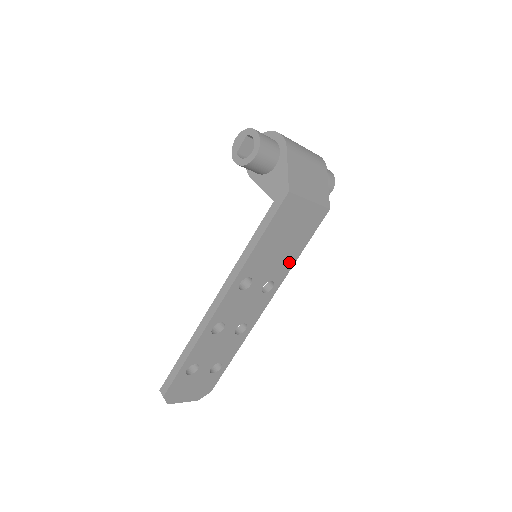
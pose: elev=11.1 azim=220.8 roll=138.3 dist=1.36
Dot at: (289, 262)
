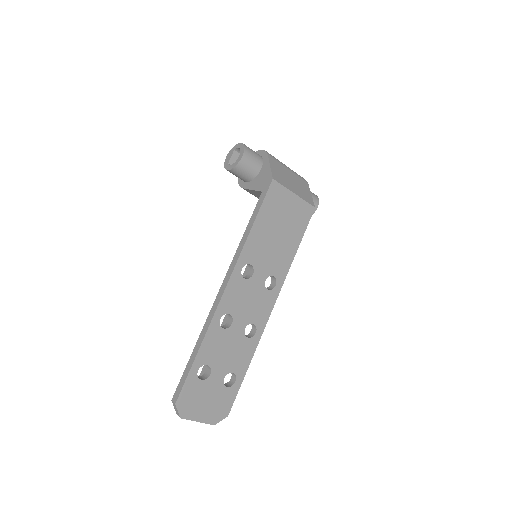
Dot at: (287, 258)
